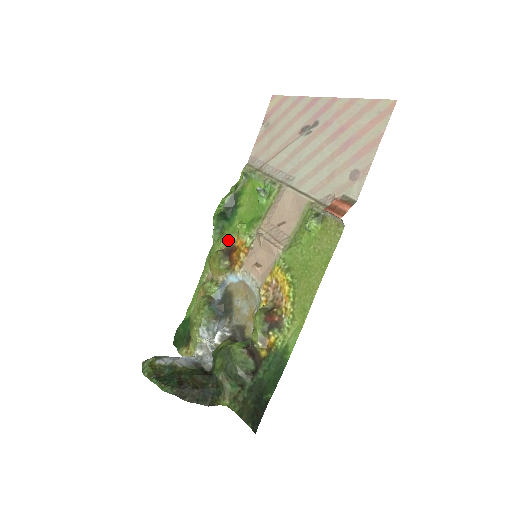
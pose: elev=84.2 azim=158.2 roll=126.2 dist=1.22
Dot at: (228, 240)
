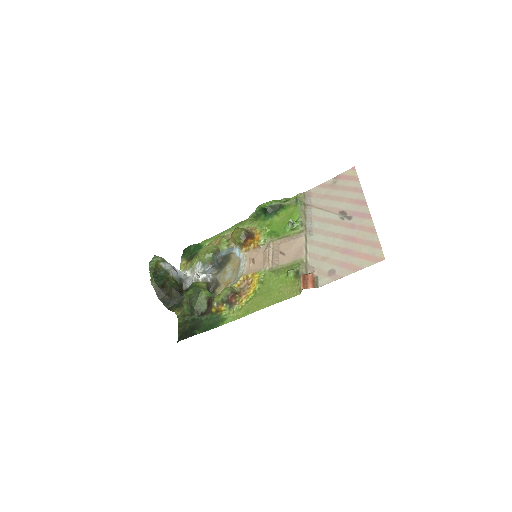
Dot at: (255, 227)
